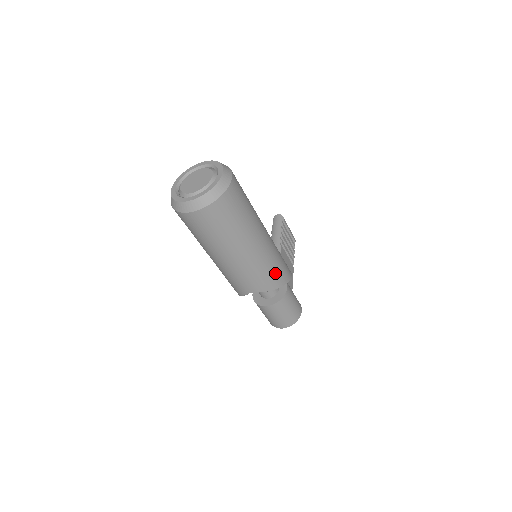
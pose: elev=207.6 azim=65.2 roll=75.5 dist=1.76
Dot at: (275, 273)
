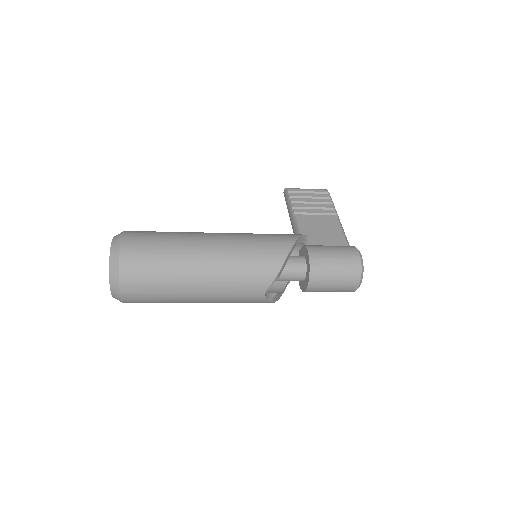
Dot at: (260, 259)
